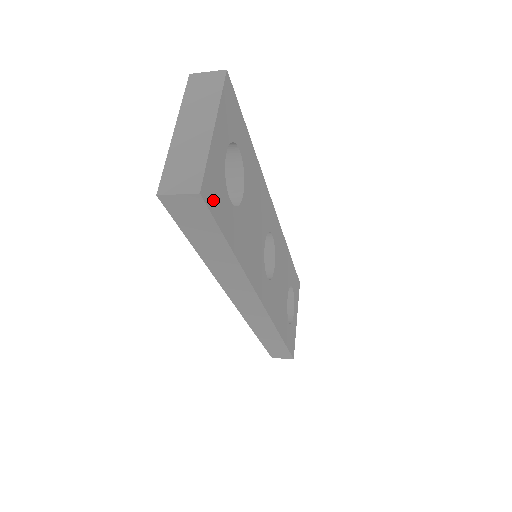
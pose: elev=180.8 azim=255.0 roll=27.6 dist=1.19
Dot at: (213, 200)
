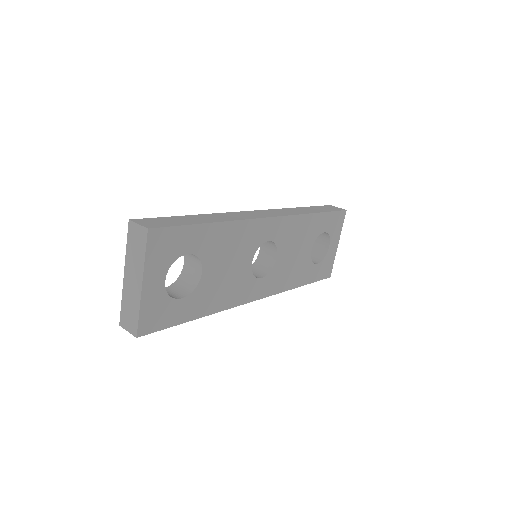
Dot at: (155, 323)
